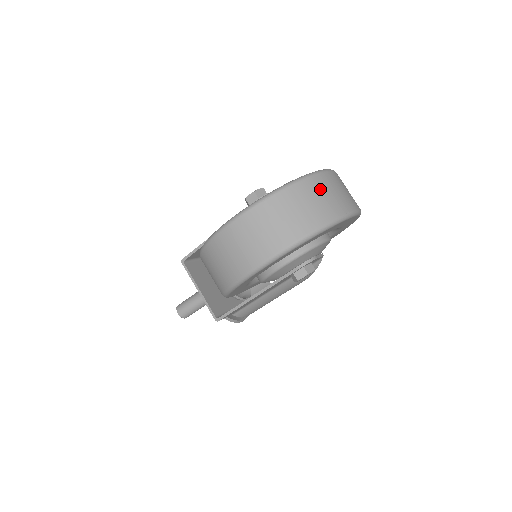
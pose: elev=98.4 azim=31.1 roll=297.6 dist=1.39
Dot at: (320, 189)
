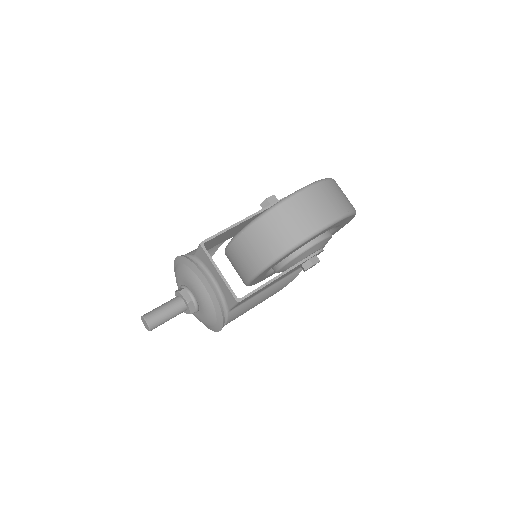
Dot at: occluded
